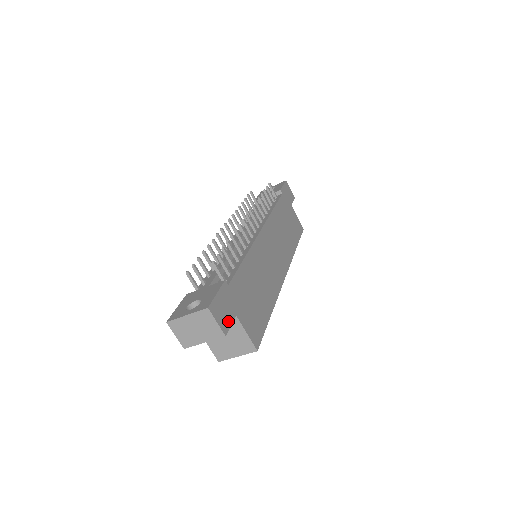
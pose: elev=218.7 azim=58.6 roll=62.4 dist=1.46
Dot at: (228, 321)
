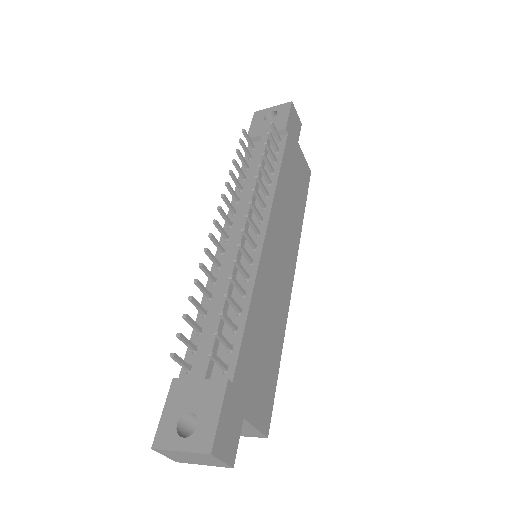
Dot at: (235, 440)
